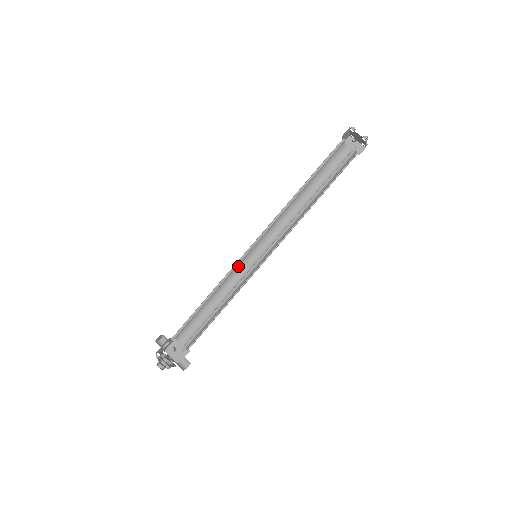
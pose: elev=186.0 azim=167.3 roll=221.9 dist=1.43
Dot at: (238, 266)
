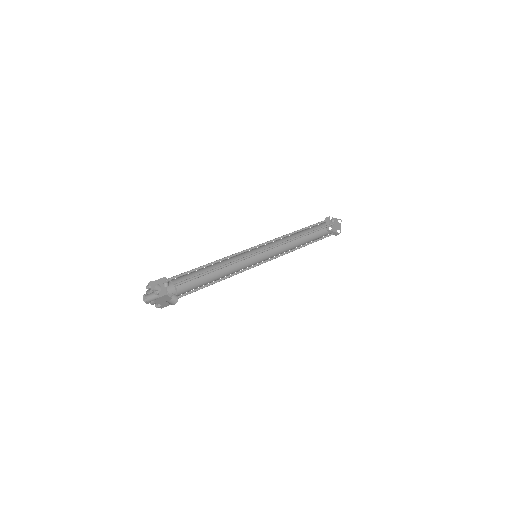
Dot at: (239, 262)
